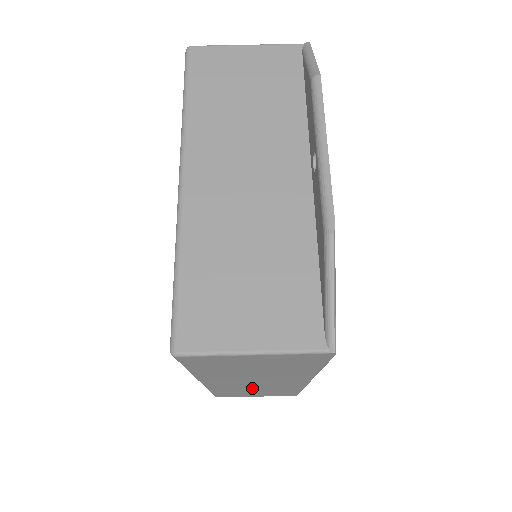
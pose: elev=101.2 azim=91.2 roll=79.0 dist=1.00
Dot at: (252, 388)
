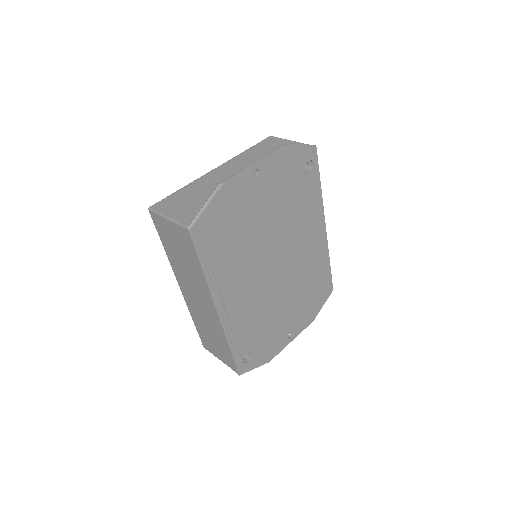
Dot at: (204, 319)
